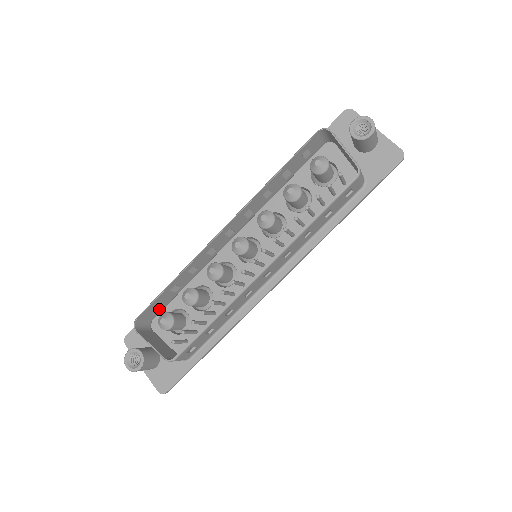
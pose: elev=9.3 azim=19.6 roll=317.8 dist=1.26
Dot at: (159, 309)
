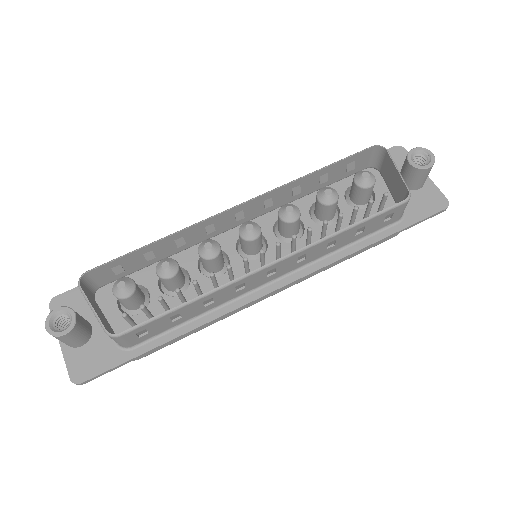
Dot at: (116, 275)
